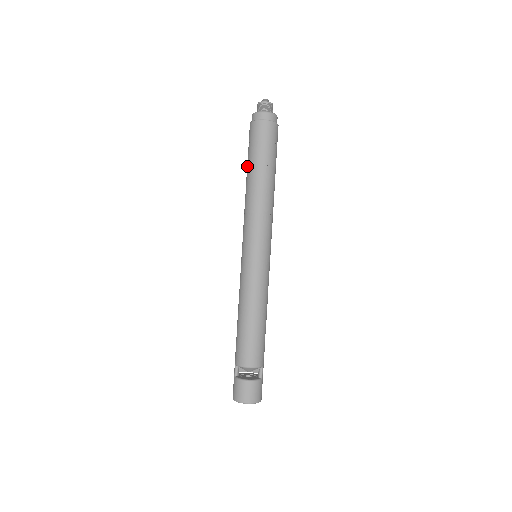
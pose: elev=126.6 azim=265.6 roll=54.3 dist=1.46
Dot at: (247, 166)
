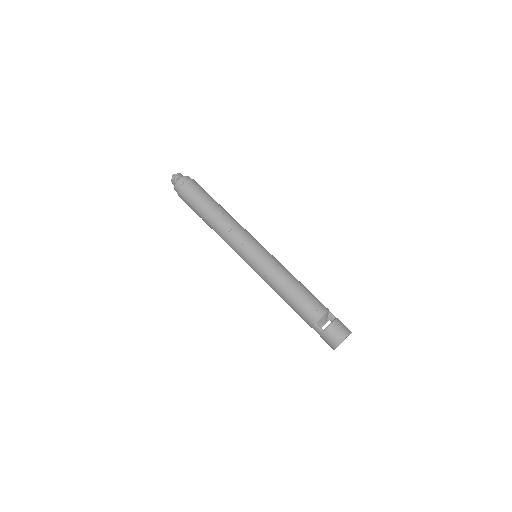
Dot at: (200, 212)
